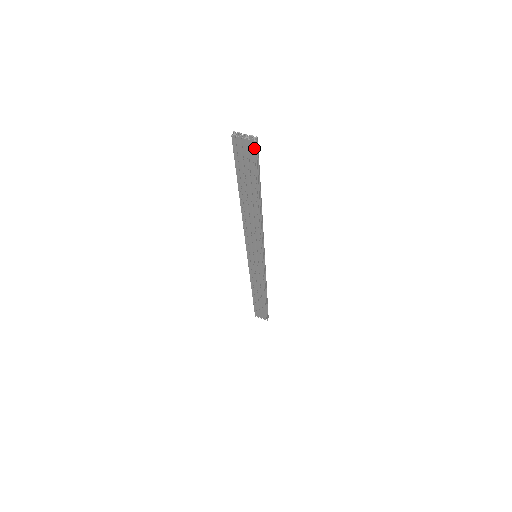
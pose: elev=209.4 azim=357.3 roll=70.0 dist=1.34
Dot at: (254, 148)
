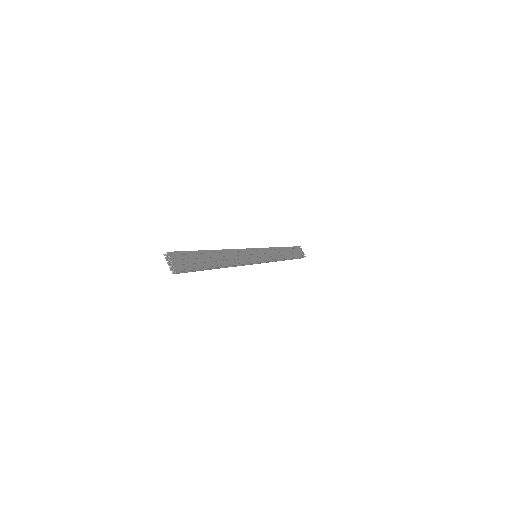
Dot at: (177, 272)
